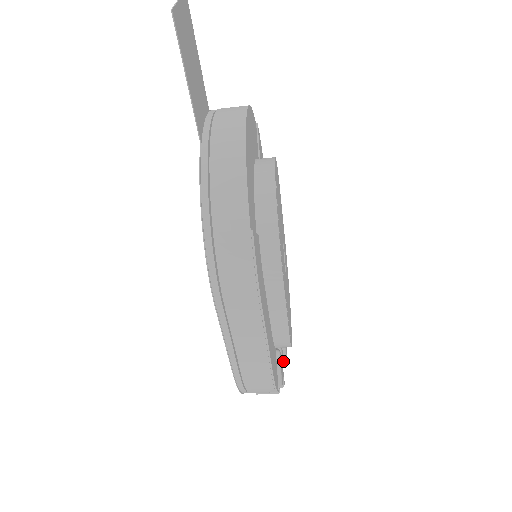
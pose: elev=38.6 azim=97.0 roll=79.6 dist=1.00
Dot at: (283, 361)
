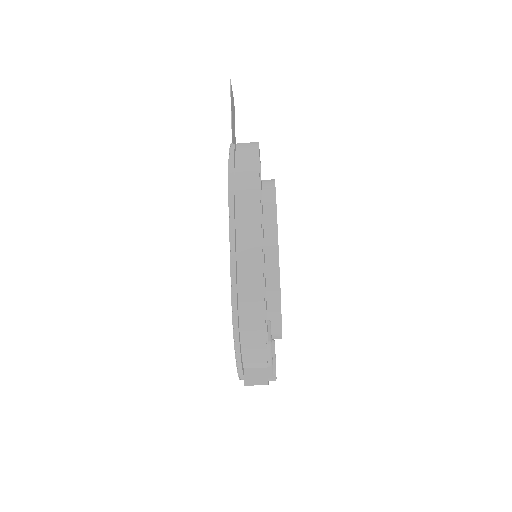
Dot at: (273, 368)
